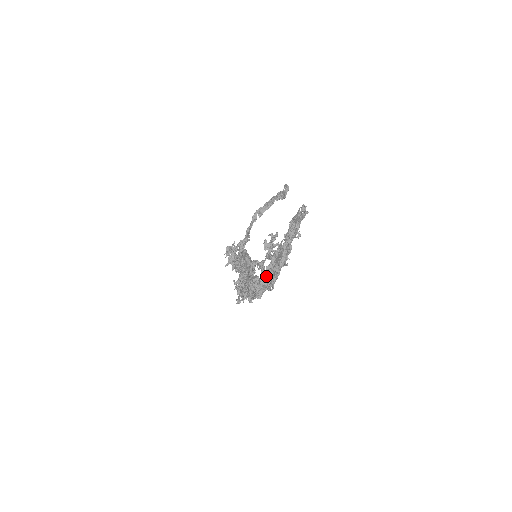
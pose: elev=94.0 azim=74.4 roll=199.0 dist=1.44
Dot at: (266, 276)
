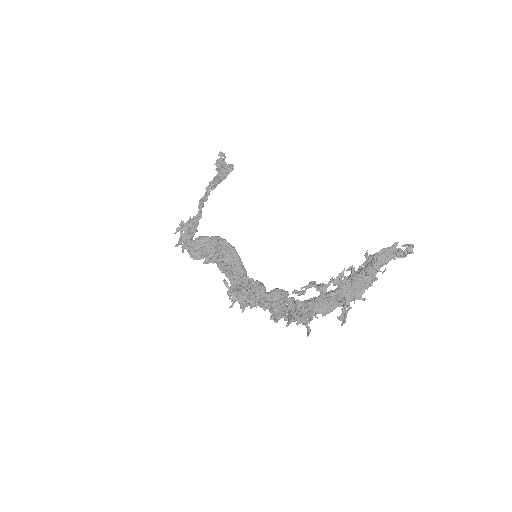
Dot at: (325, 303)
